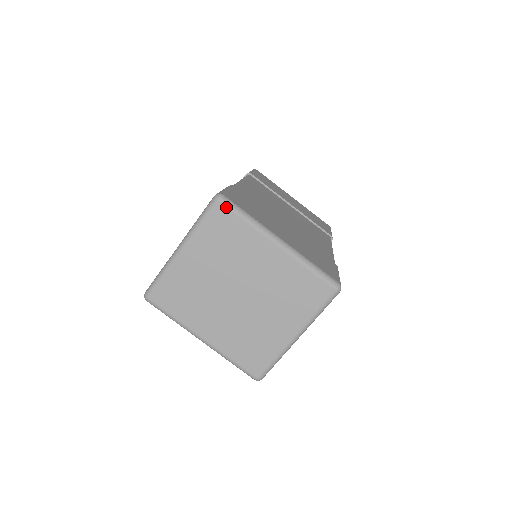
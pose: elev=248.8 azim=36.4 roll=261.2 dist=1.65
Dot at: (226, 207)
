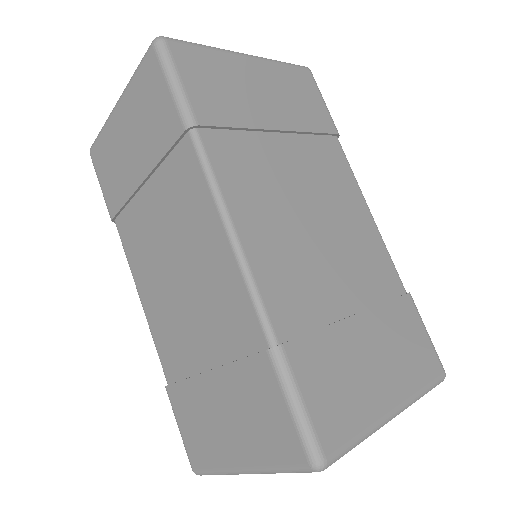
Dot at: (332, 463)
